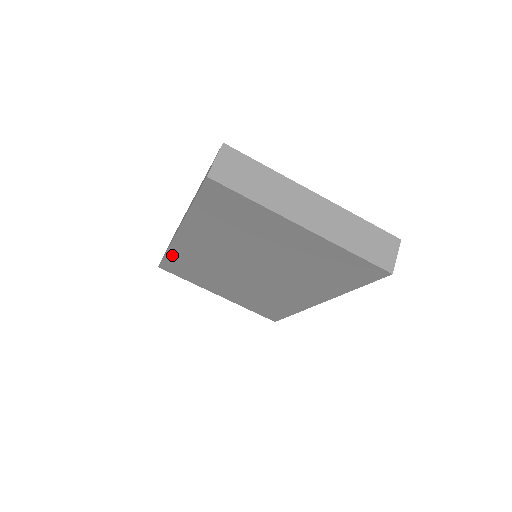
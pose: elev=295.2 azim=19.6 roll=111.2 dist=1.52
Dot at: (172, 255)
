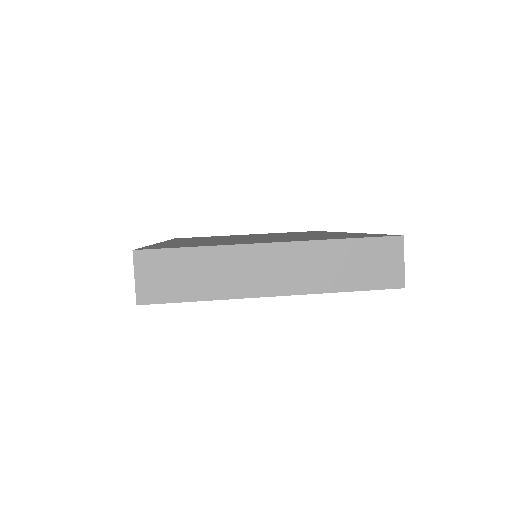
Dot at: occluded
